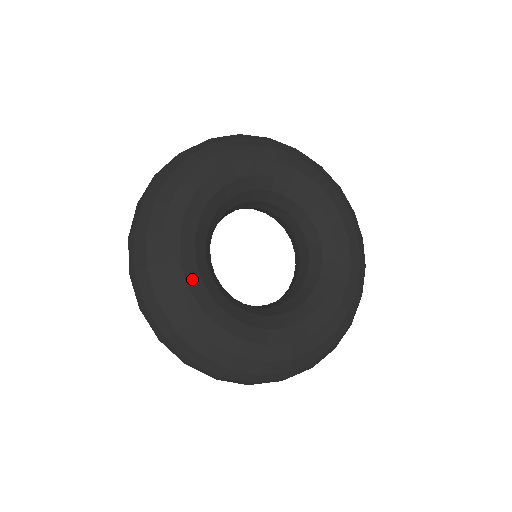
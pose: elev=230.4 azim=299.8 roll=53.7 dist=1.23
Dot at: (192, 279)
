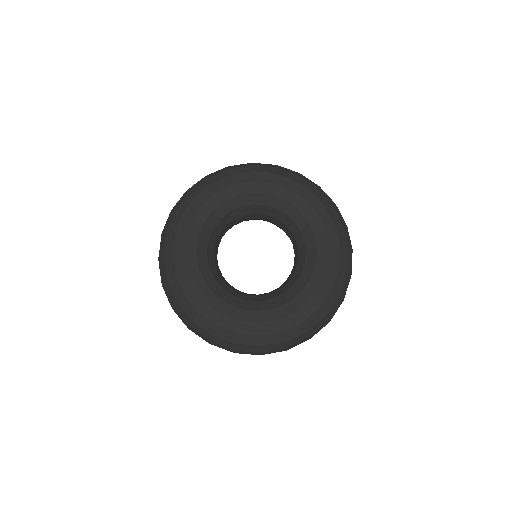
Dot at: (211, 203)
